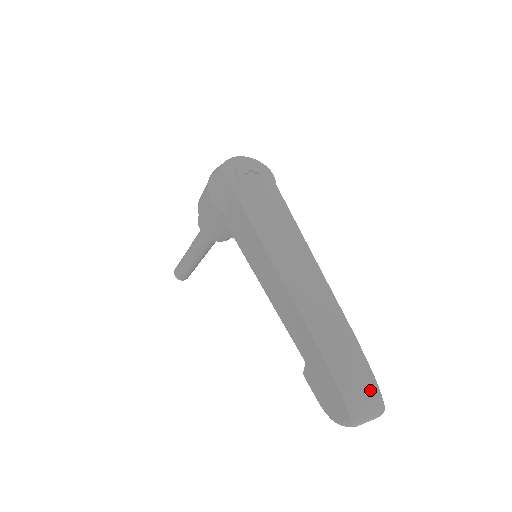
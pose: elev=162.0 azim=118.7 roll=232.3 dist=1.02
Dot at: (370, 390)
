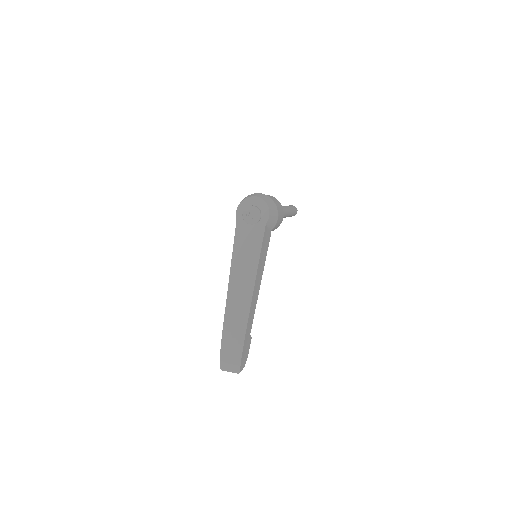
Dot at: (235, 361)
